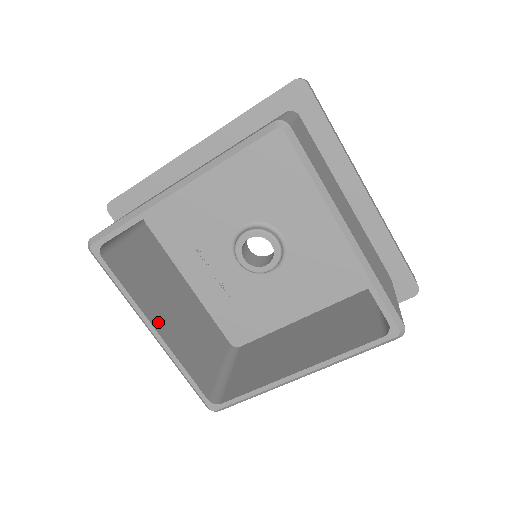
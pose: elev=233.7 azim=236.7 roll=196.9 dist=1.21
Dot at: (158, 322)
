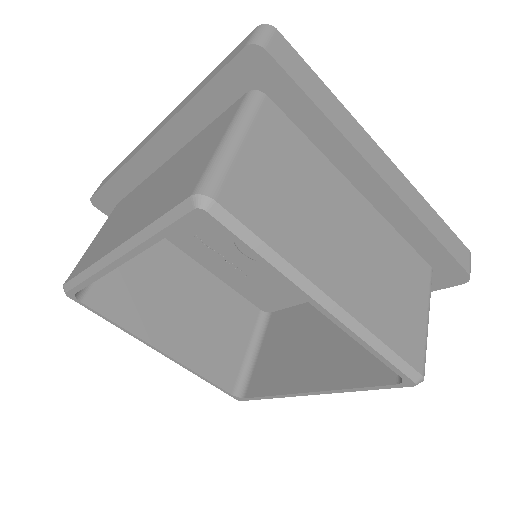
Dot at: (163, 339)
